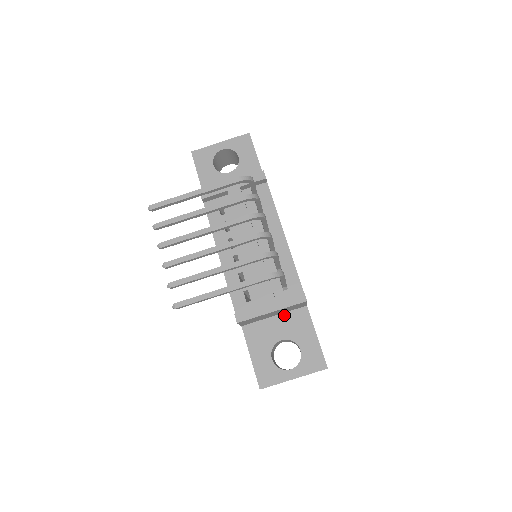
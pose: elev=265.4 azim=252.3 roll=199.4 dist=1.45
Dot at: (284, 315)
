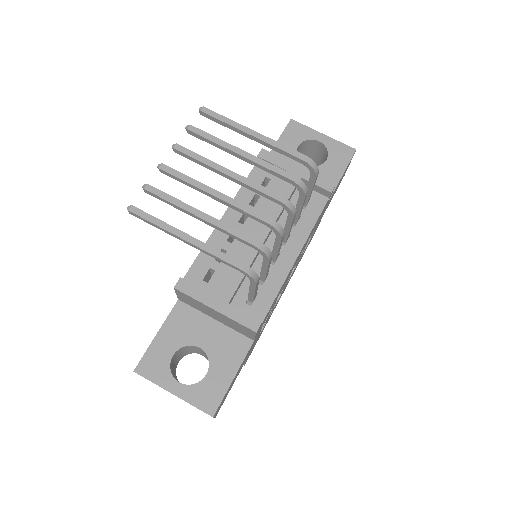
Dot at: (225, 328)
